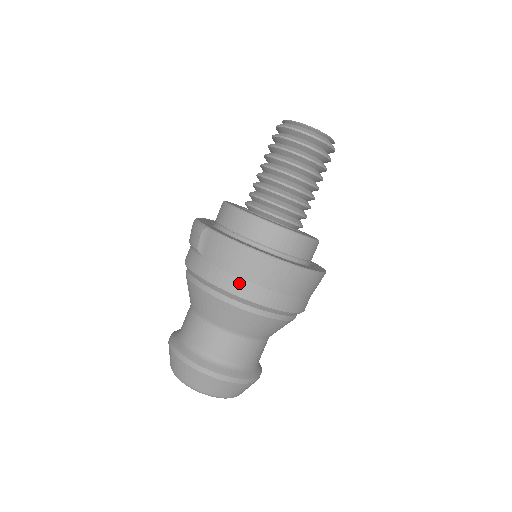
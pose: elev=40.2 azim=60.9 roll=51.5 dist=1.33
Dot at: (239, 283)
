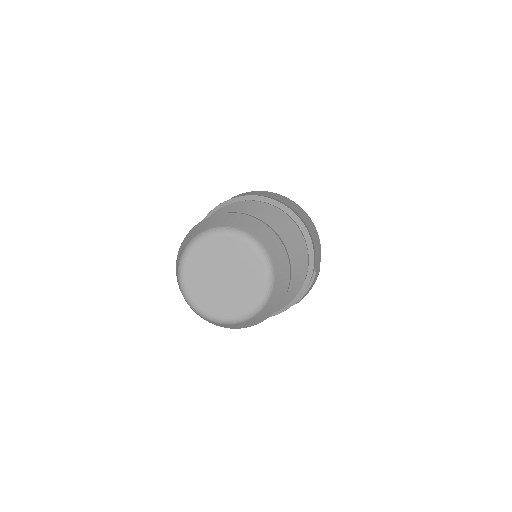
Dot at: (260, 195)
